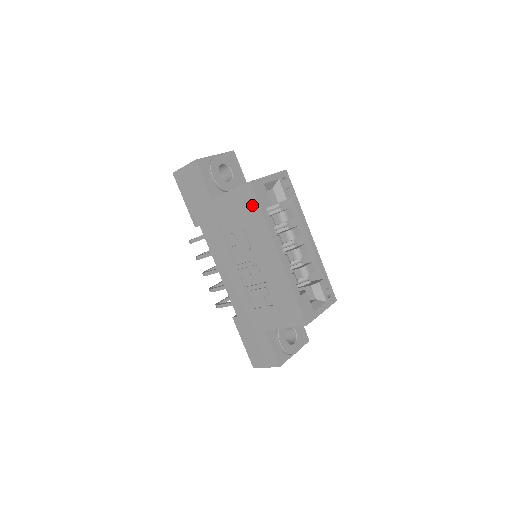
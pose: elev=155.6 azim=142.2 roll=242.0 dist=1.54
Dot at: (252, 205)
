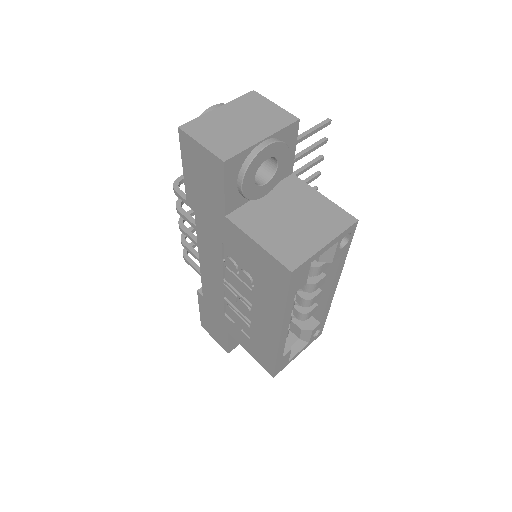
Dot at: (278, 285)
